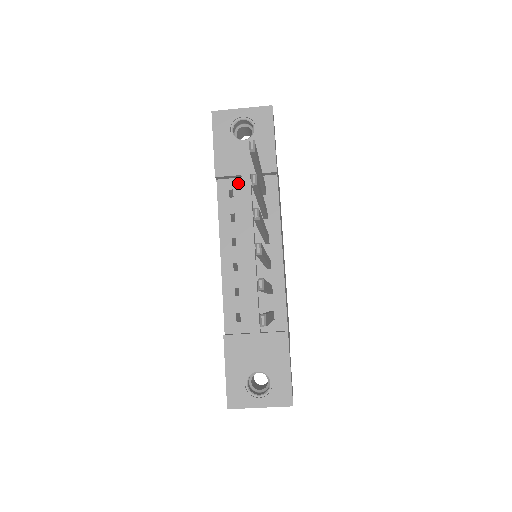
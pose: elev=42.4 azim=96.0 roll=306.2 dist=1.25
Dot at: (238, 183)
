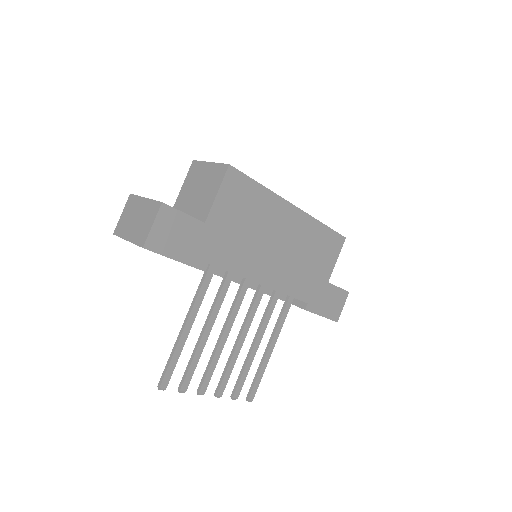
Dot at: occluded
